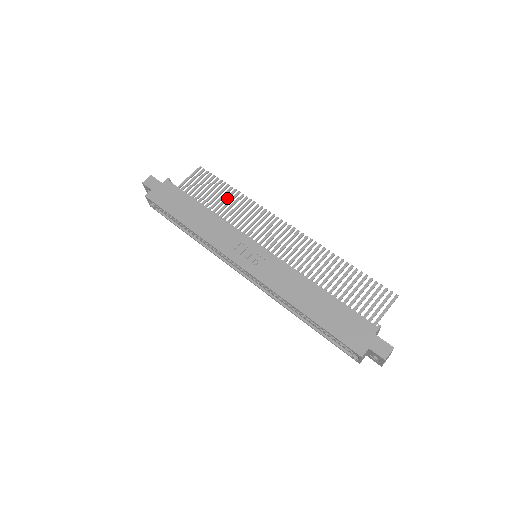
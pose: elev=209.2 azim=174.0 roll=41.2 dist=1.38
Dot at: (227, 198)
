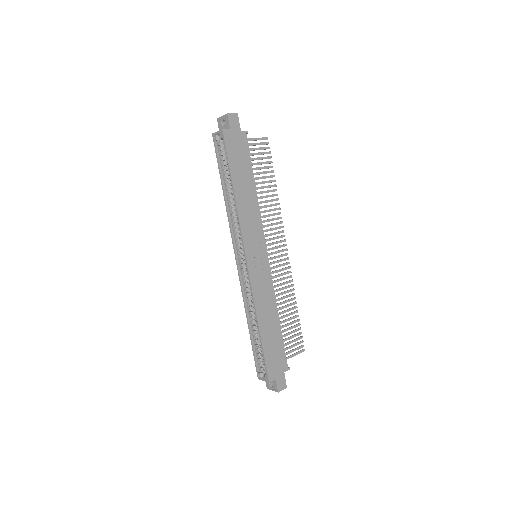
Dot at: (267, 187)
